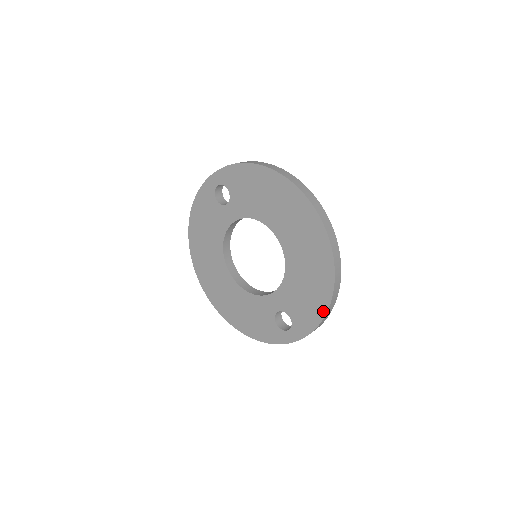
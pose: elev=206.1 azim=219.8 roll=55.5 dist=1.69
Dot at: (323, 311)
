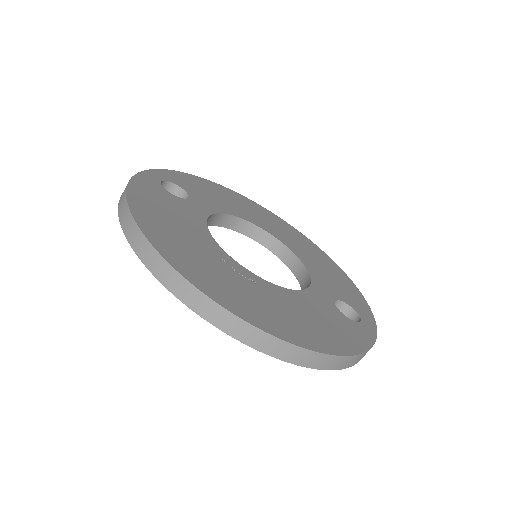
Dot at: occluded
